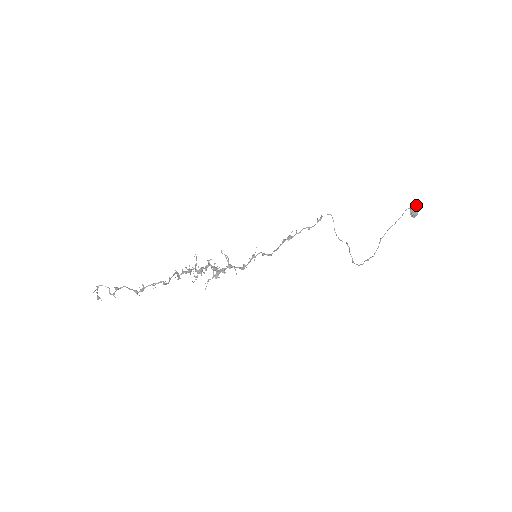
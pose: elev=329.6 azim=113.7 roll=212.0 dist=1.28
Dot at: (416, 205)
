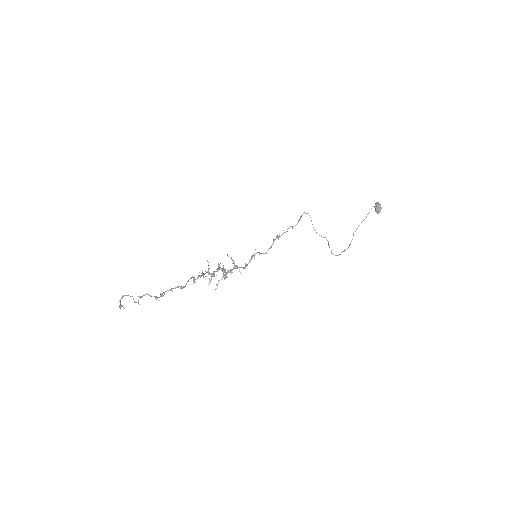
Dot at: (379, 203)
